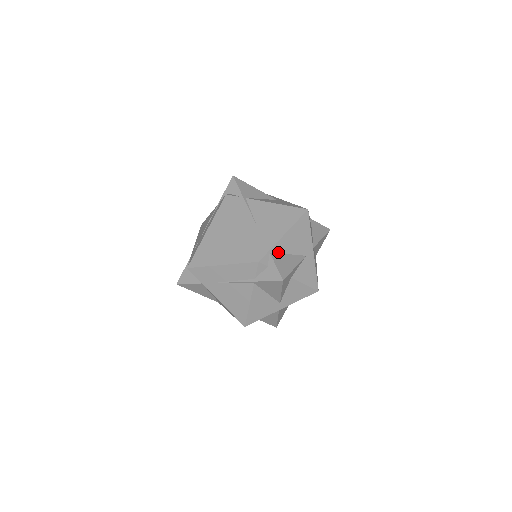
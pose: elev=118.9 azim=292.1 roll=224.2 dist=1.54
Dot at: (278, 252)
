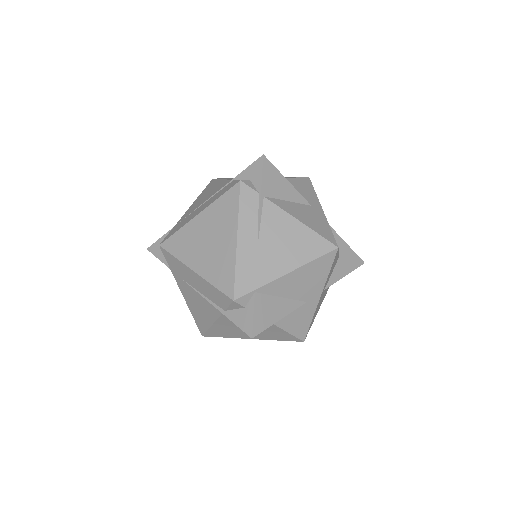
Dot at: (268, 293)
